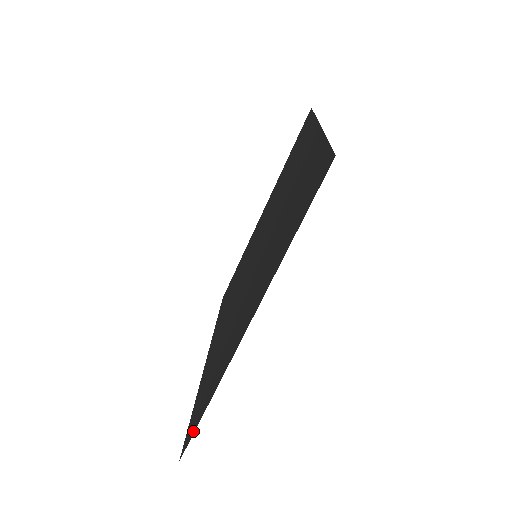
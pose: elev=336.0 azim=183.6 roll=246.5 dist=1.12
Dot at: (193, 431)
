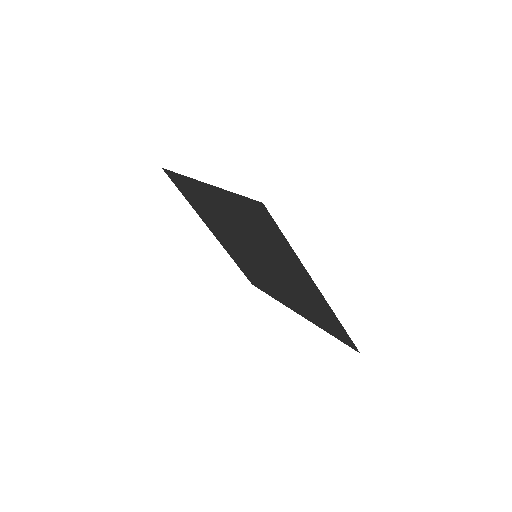
Dot at: (349, 339)
